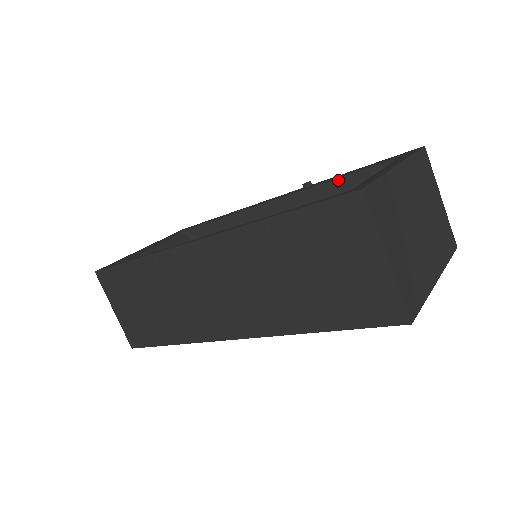
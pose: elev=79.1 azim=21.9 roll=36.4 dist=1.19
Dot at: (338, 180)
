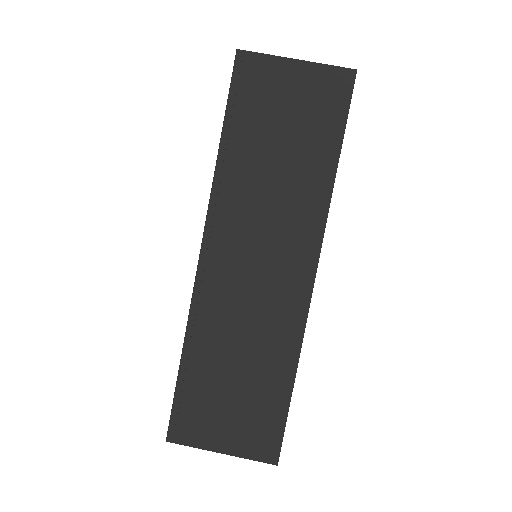
Dot at: occluded
